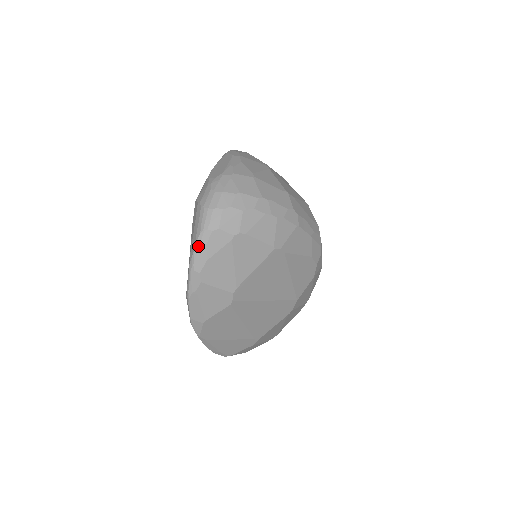
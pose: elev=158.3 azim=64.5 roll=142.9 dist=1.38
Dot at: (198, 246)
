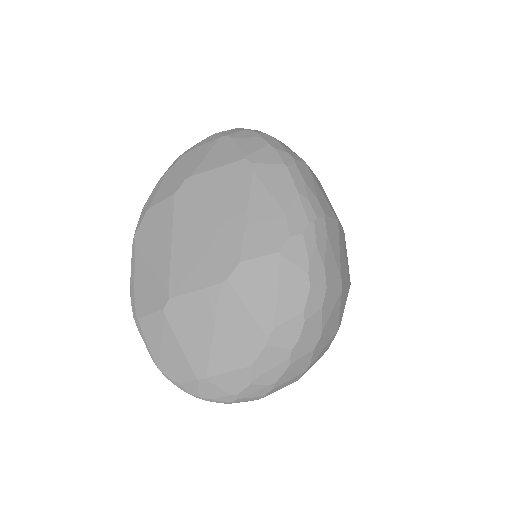
Dot at: (198, 143)
